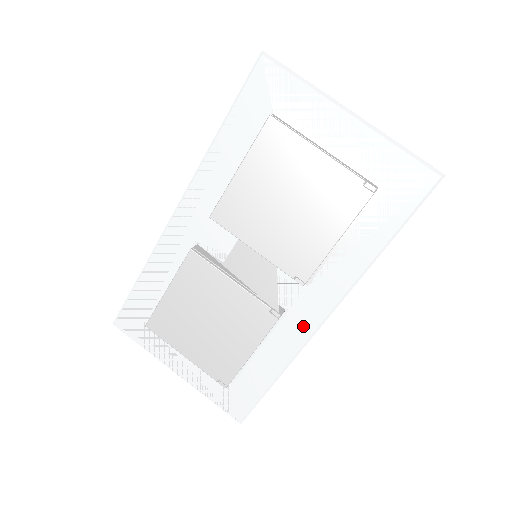
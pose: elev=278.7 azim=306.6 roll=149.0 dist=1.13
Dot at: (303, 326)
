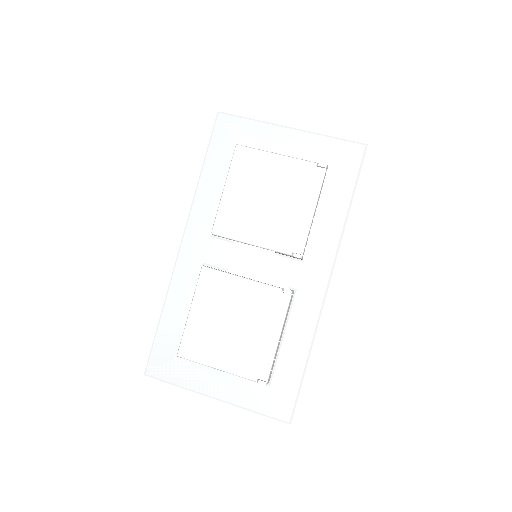
Dot at: (313, 297)
